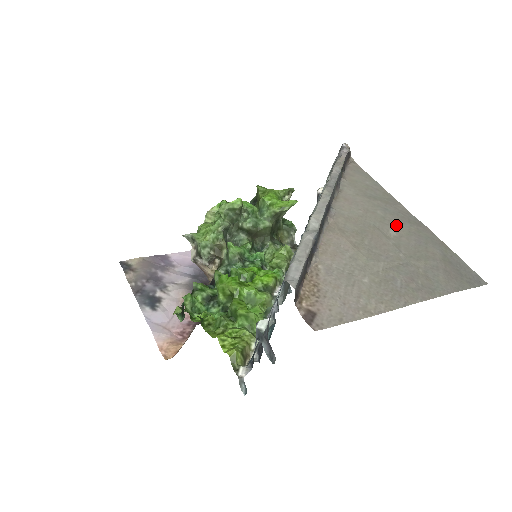
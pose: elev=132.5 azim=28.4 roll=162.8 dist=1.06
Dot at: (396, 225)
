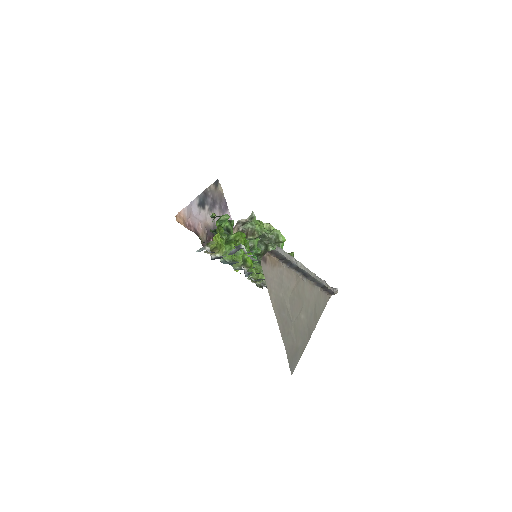
Dot at: (306, 320)
